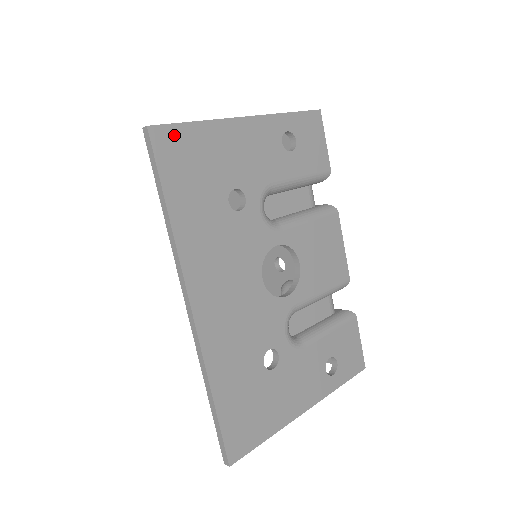
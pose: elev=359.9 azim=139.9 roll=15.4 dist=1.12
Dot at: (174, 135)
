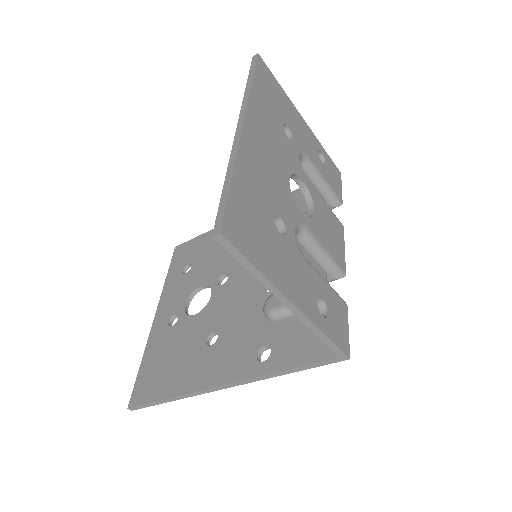
Dot at: (268, 72)
